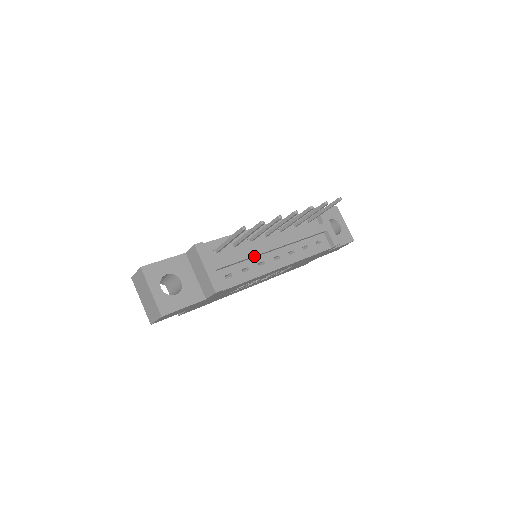
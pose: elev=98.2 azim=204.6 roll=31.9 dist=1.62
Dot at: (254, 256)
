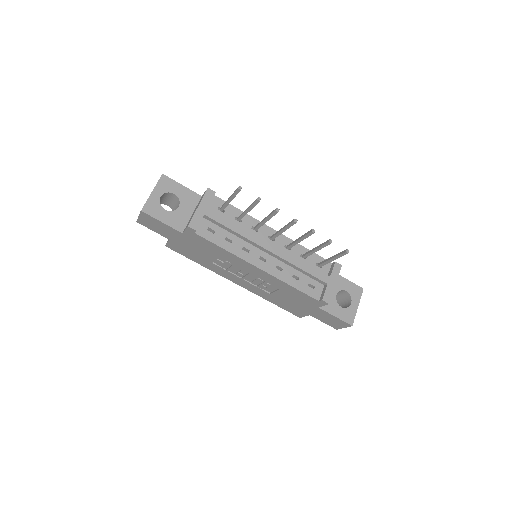
Dot at: (244, 238)
